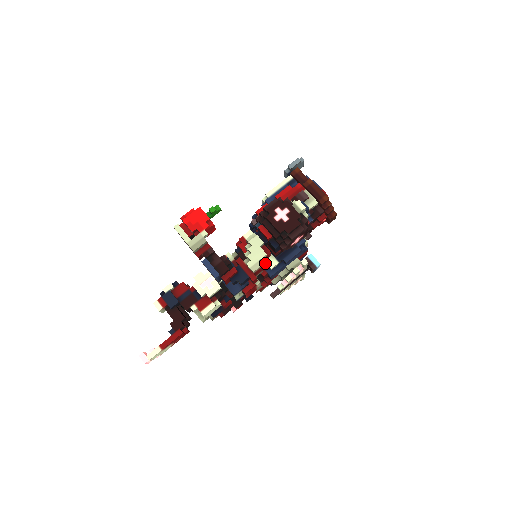
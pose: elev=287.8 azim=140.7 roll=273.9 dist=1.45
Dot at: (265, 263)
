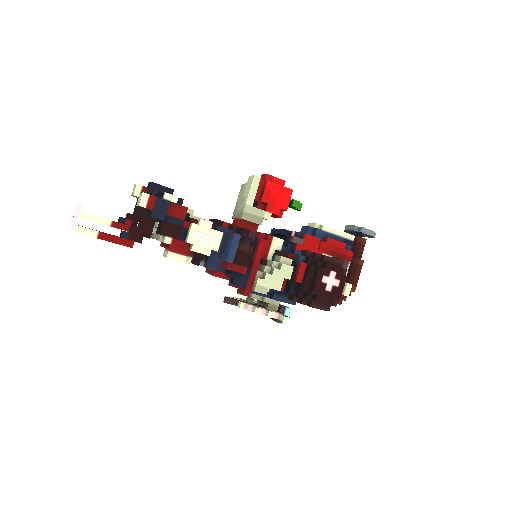
Dot at: occluded
